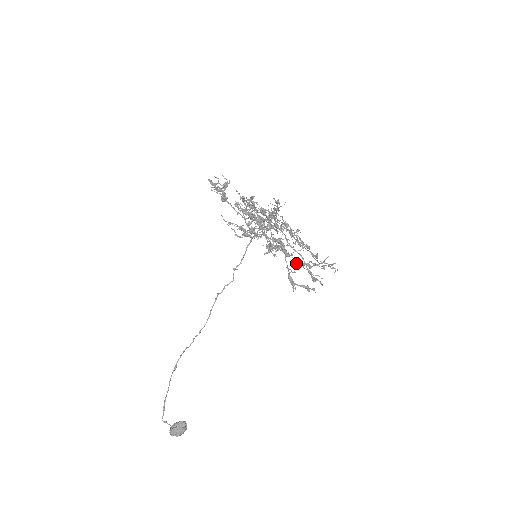
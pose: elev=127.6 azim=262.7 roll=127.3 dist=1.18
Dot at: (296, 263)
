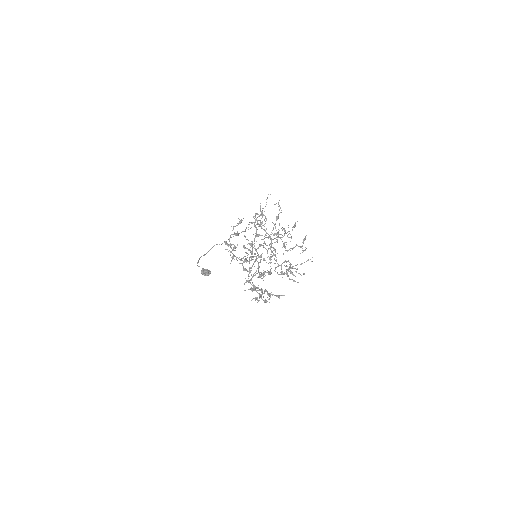
Dot at: occluded
